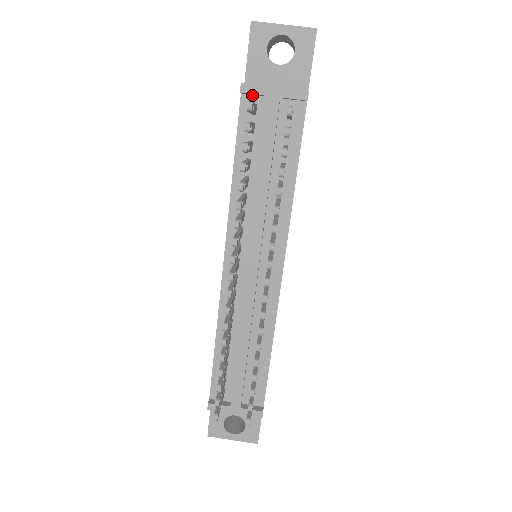
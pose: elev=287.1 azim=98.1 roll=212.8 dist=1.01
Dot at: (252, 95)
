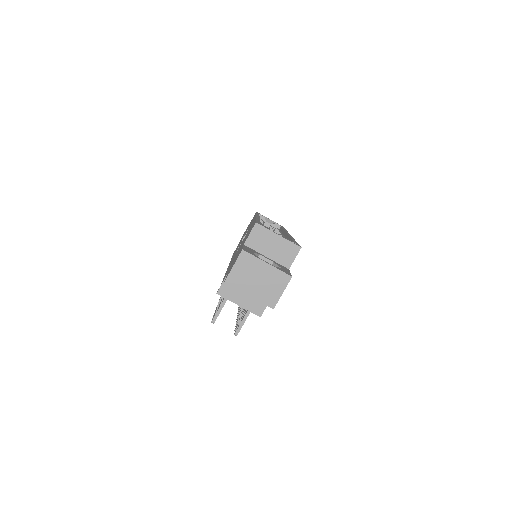
Dot at: (228, 290)
